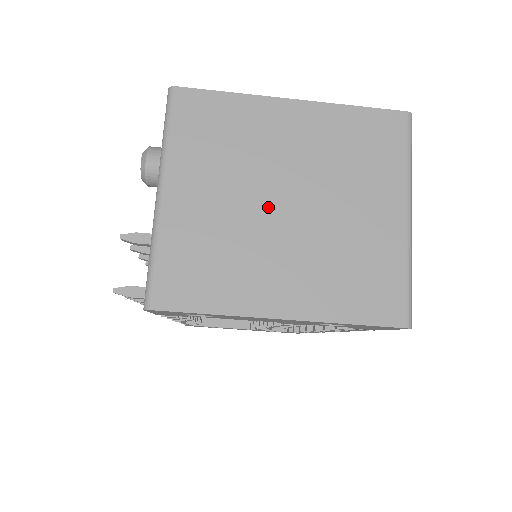
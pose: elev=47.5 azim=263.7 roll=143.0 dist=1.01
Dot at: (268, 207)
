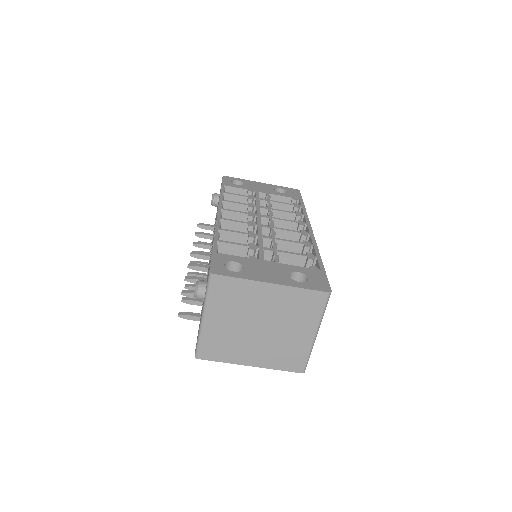
Dot at: (251, 328)
